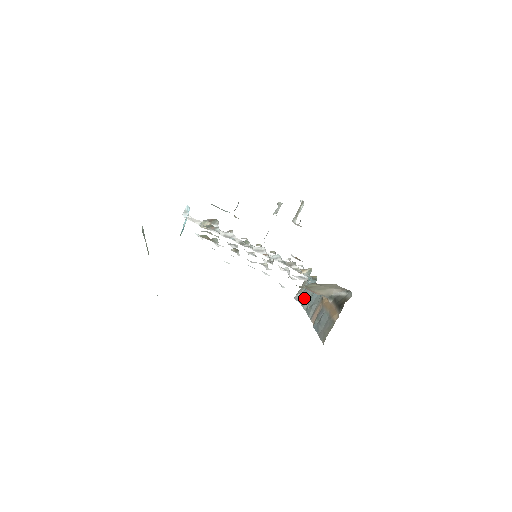
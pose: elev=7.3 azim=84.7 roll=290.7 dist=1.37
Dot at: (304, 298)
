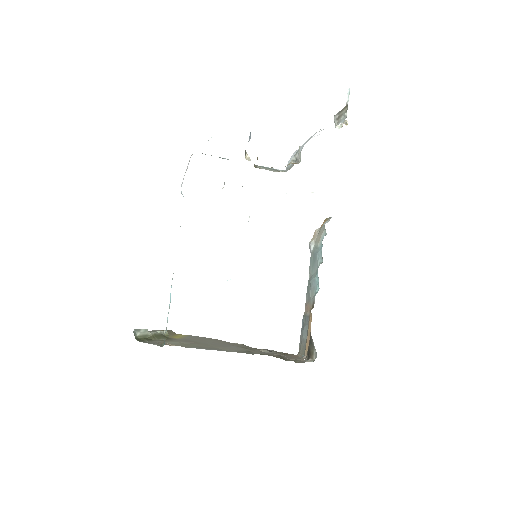
Dot at: (312, 262)
